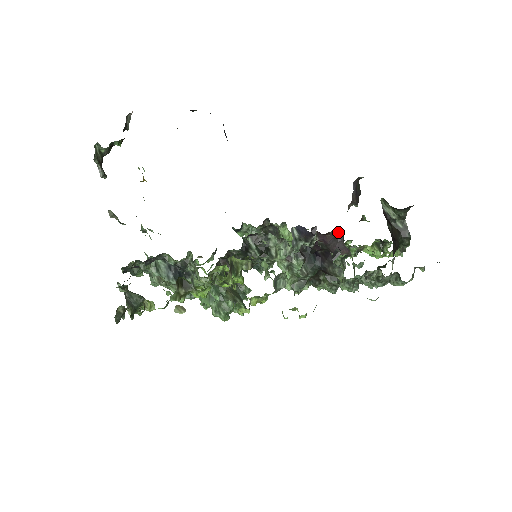
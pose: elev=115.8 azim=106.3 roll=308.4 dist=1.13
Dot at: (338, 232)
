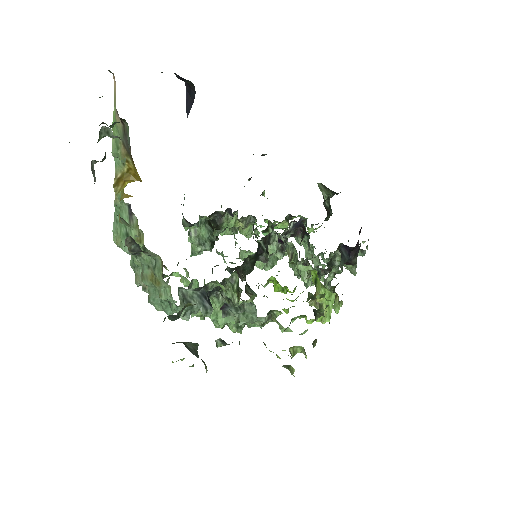
Dot at: (301, 218)
